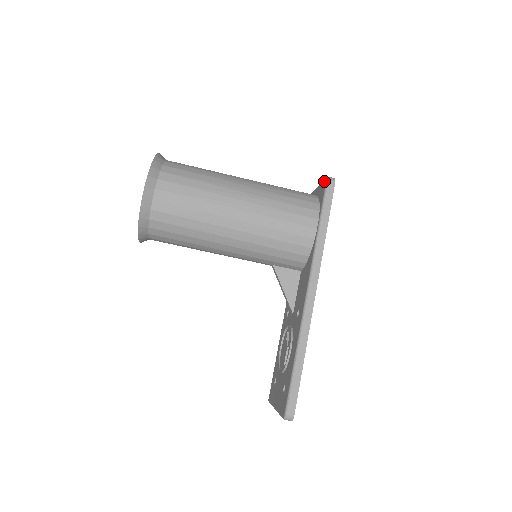
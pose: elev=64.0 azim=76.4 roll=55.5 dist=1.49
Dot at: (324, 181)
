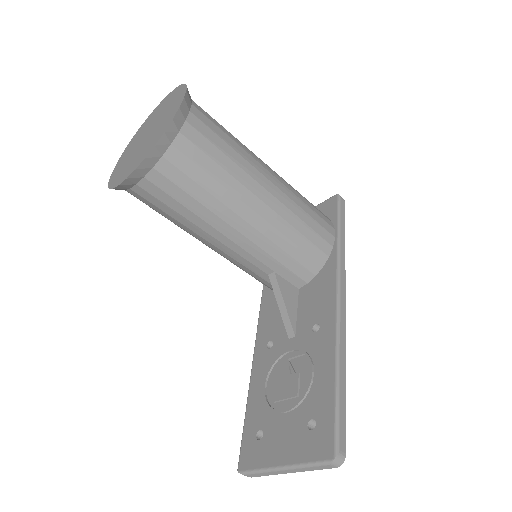
Dot at: (331, 198)
